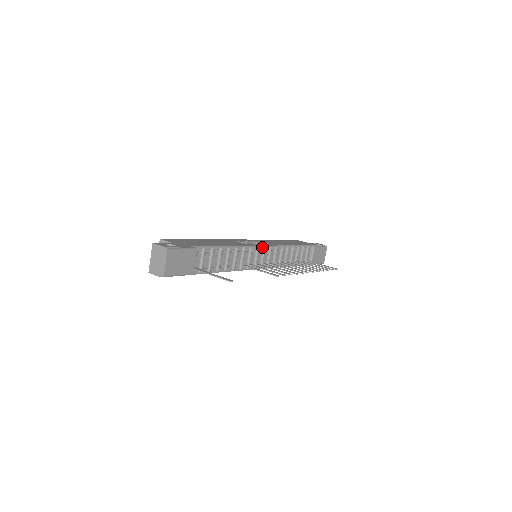
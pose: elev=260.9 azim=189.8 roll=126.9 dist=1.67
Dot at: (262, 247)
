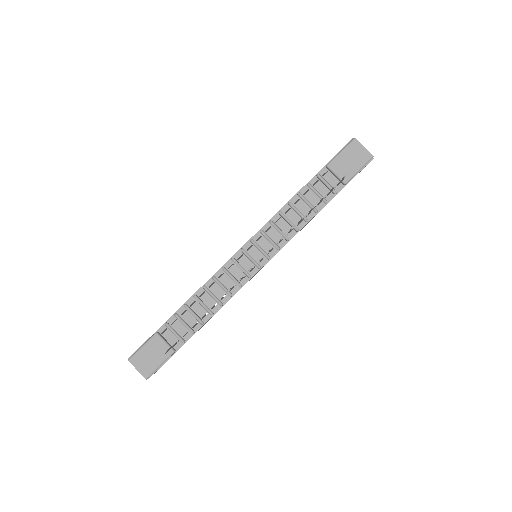
Dot at: (240, 251)
